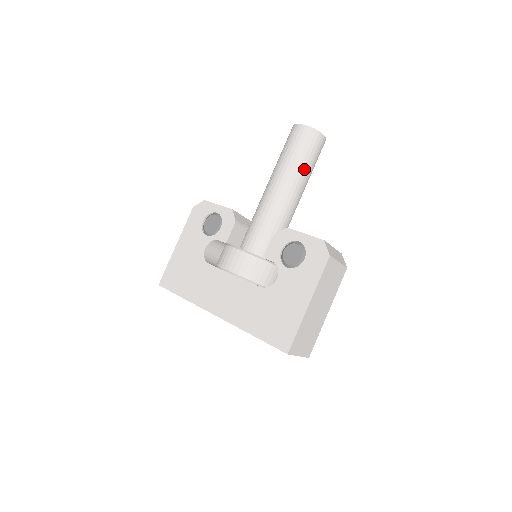
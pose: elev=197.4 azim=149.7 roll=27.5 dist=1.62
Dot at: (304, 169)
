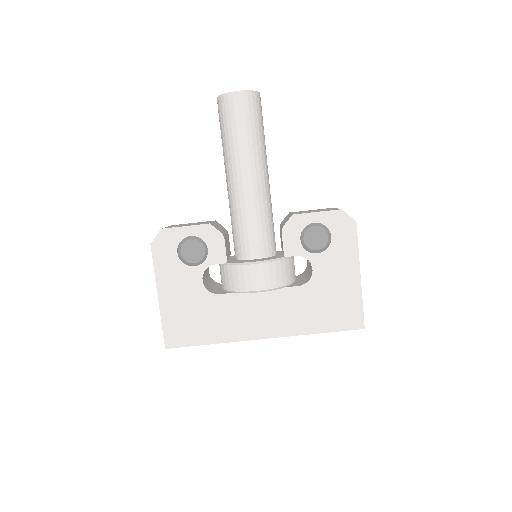
Dot at: (263, 141)
